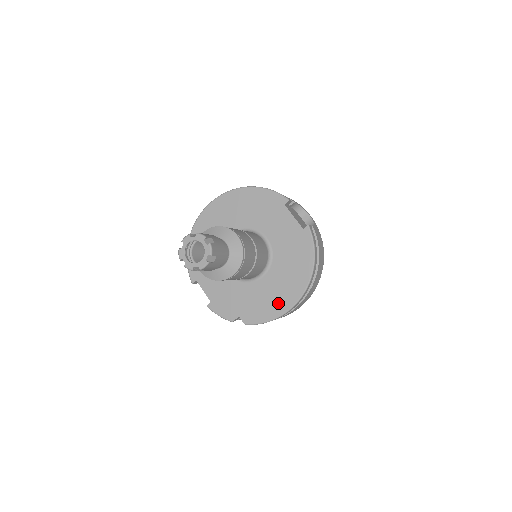
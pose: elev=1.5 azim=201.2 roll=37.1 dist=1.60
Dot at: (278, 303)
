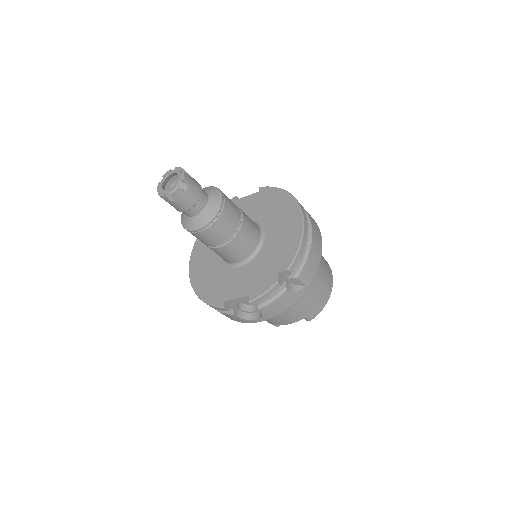
Dot at: (292, 230)
